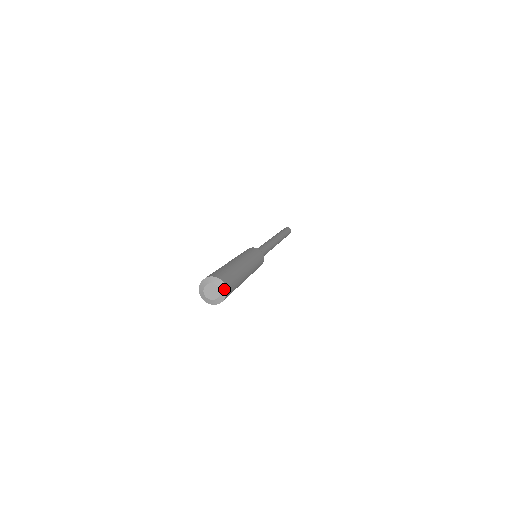
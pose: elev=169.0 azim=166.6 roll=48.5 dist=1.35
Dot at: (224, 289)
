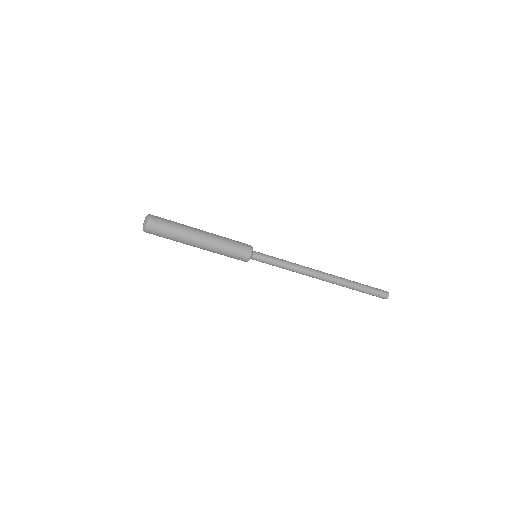
Dot at: (147, 218)
